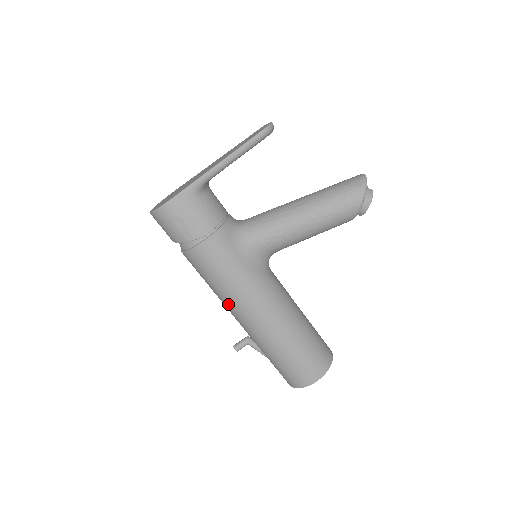
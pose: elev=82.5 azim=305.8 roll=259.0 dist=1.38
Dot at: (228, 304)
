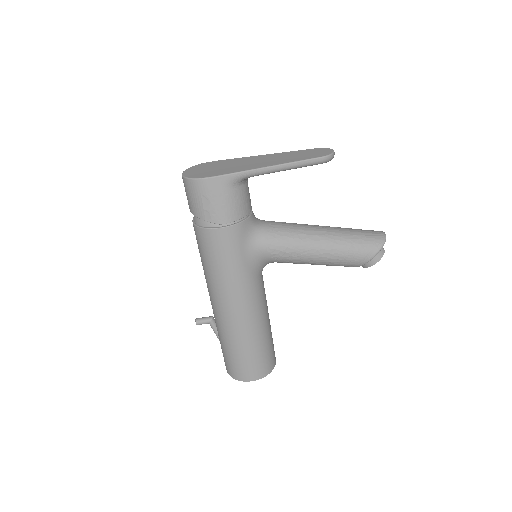
Dot at: (211, 287)
